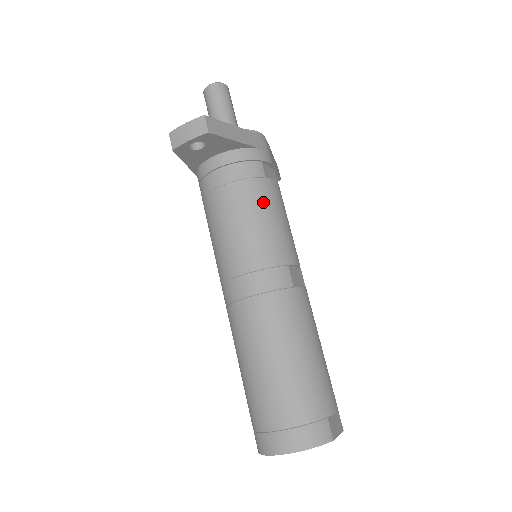
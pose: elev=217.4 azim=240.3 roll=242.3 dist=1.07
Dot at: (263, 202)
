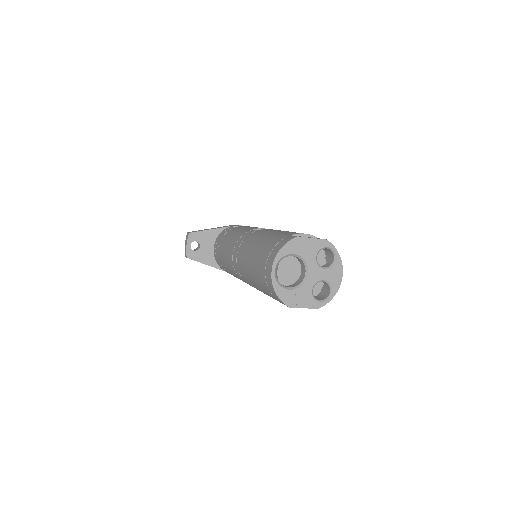
Dot at: (234, 231)
